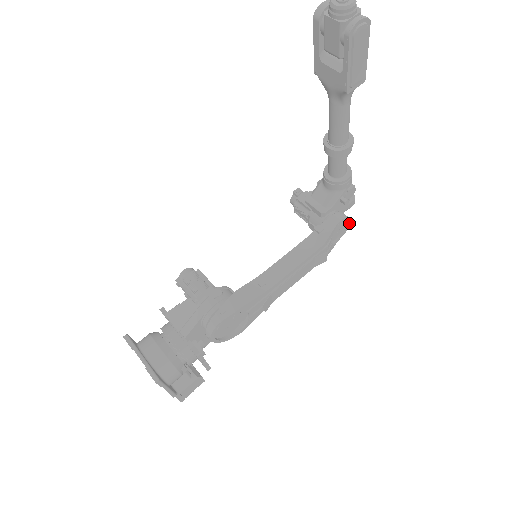
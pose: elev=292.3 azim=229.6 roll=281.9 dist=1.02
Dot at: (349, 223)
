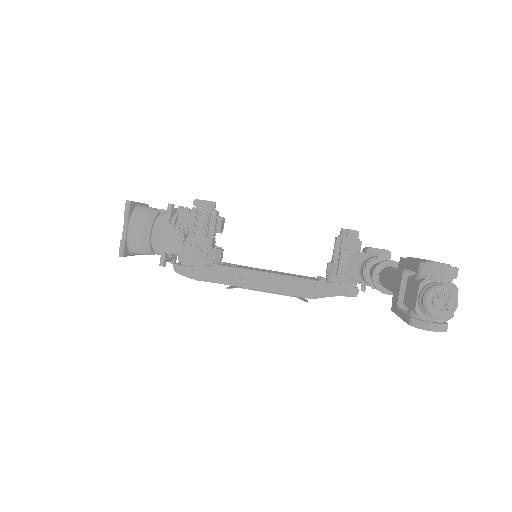
Dot at: occluded
